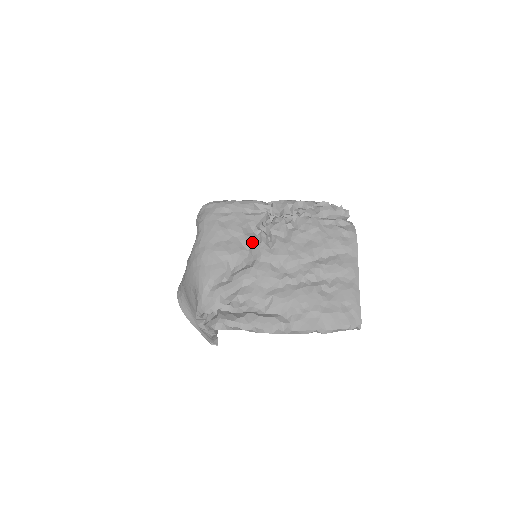
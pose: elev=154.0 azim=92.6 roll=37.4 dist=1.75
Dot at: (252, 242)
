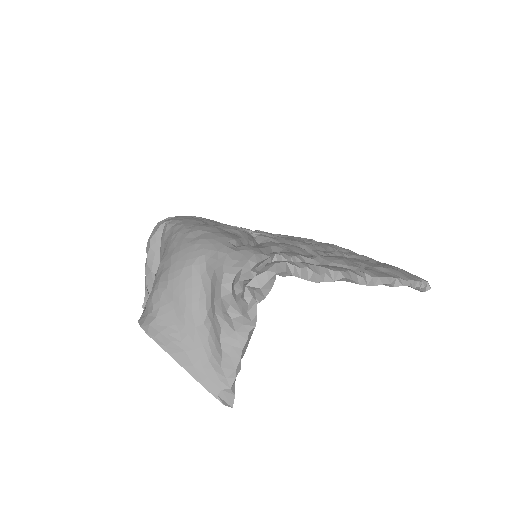
Dot at: occluded
